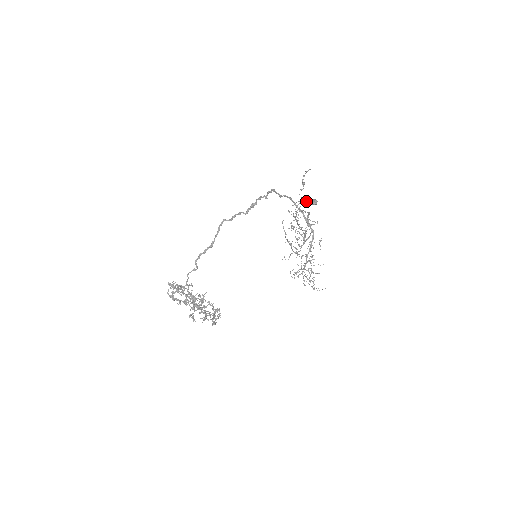
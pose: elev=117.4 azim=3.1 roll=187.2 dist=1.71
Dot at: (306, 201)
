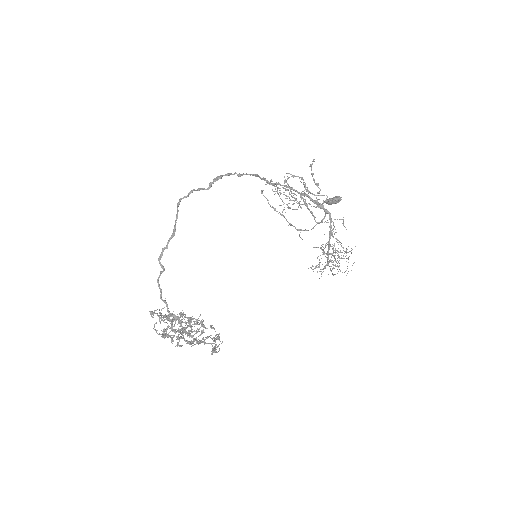
Dot at: (326, 200)
